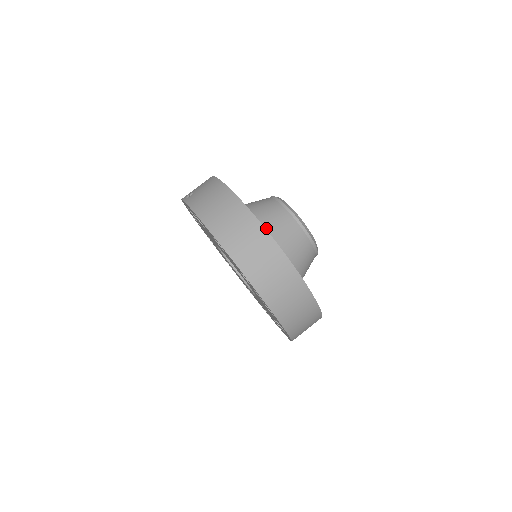
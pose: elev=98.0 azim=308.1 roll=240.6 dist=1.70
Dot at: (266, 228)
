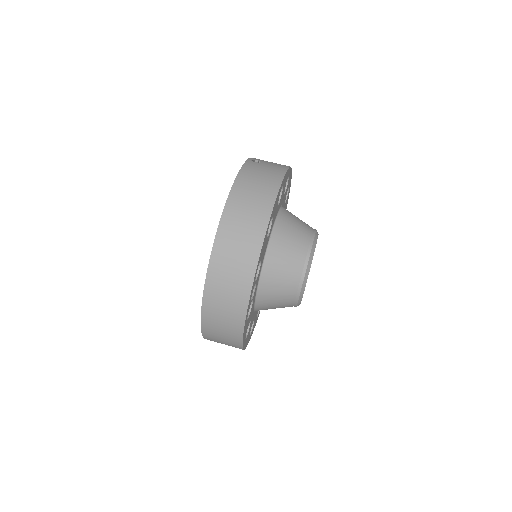
Dot at: (275, 245)
